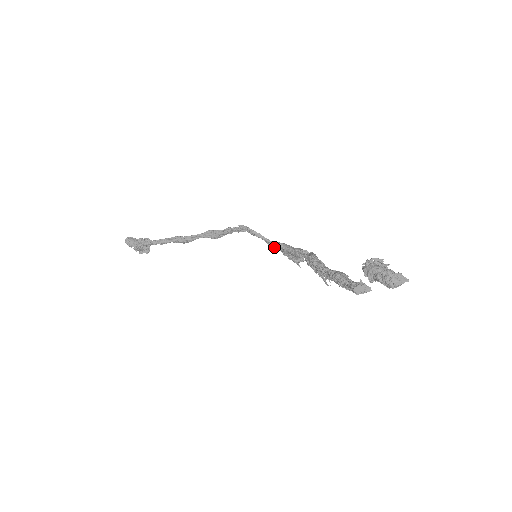
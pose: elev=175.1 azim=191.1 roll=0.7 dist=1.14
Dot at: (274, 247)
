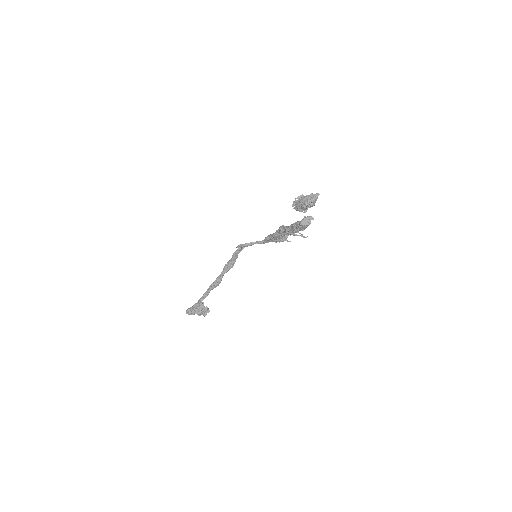
Dot at: occluded
